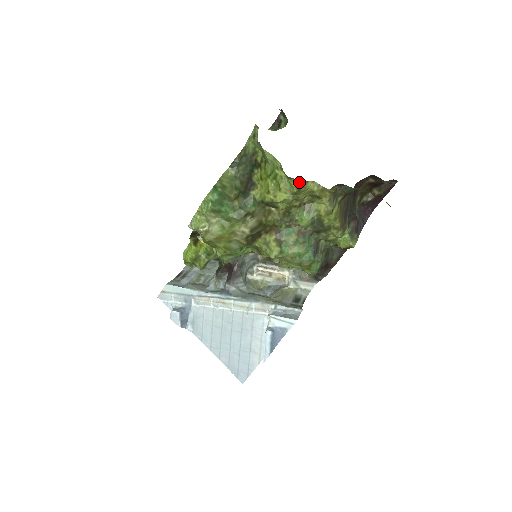
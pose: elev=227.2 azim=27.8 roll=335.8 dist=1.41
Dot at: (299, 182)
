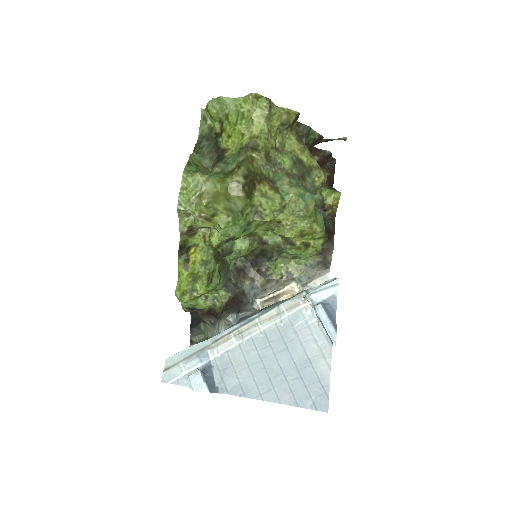
Dot at: (267, 100)
